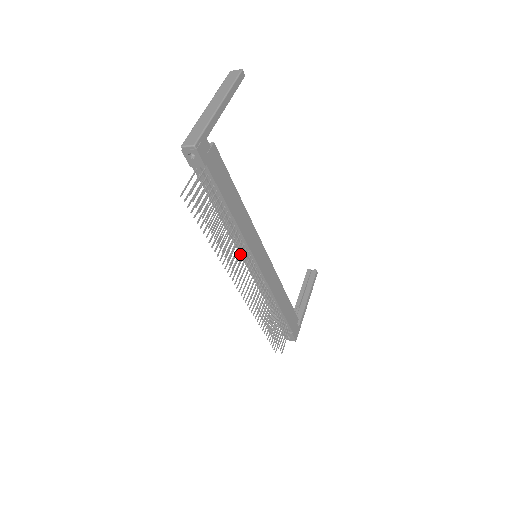
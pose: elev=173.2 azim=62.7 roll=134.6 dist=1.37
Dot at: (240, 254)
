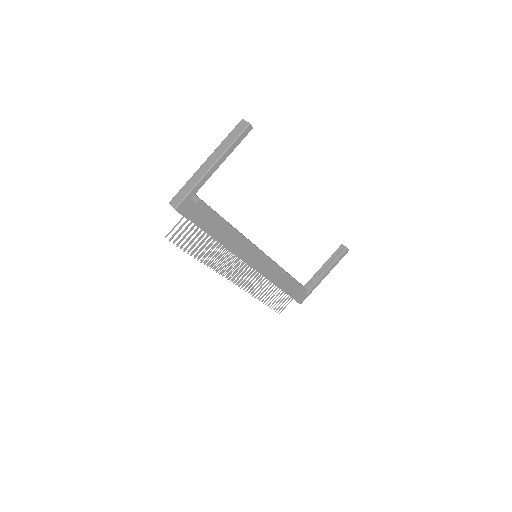
Dot at: occluded
